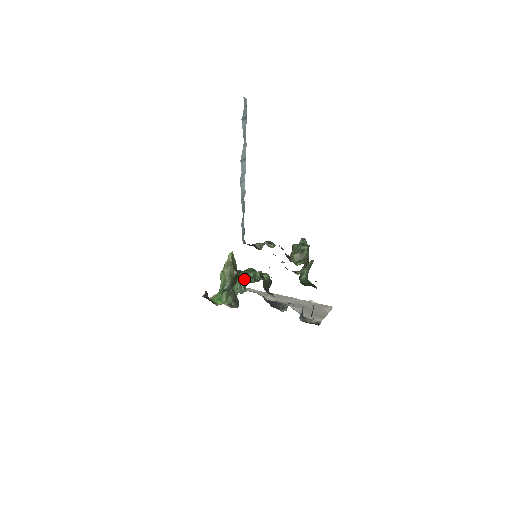
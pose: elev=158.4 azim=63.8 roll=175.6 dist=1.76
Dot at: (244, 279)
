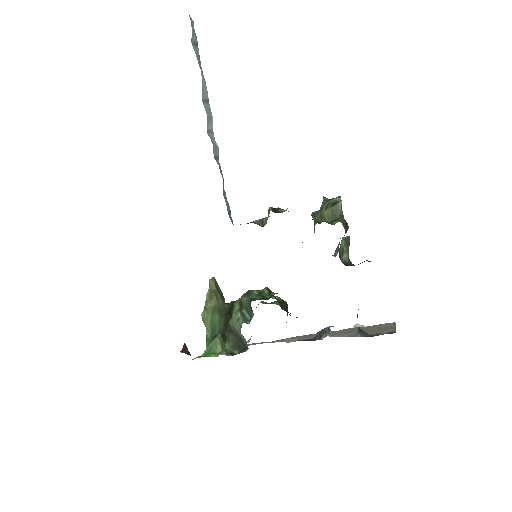
Dot at: (246, 298)
